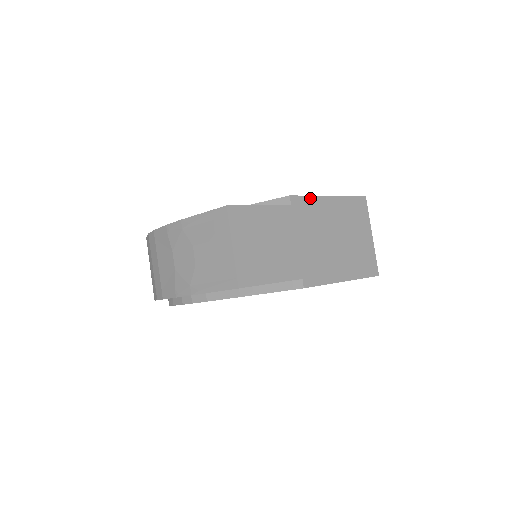
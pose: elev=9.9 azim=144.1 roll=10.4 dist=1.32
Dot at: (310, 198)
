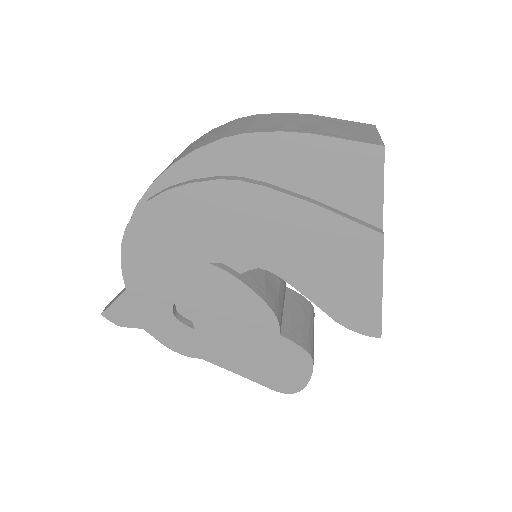
Dot at: occluded
